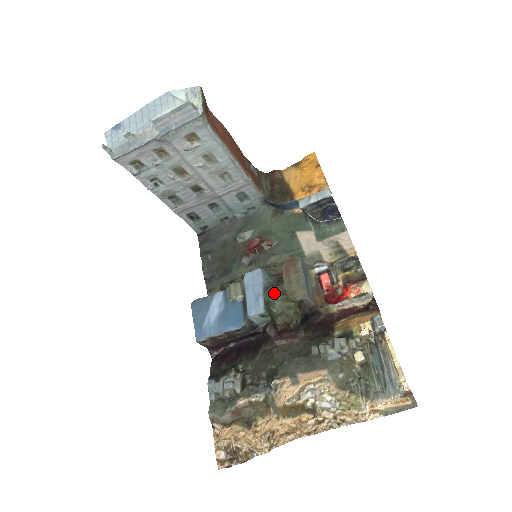
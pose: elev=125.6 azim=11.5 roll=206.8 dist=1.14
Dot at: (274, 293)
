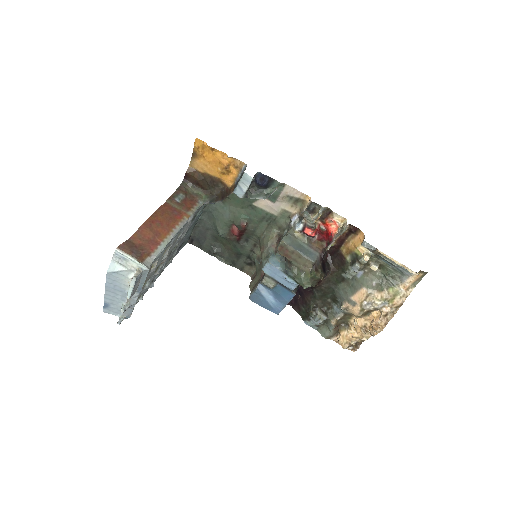
Dot at: (295, 276)
